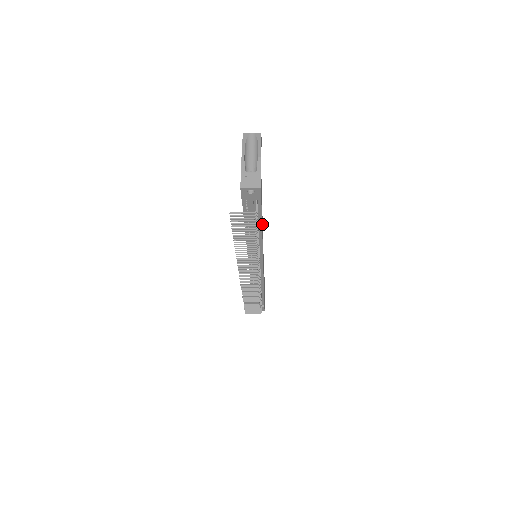
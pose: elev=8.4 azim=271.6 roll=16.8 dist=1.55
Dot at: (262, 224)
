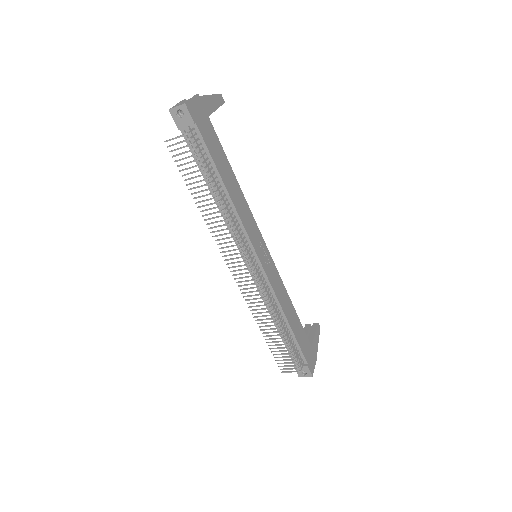
Dot at: (238, 194)
